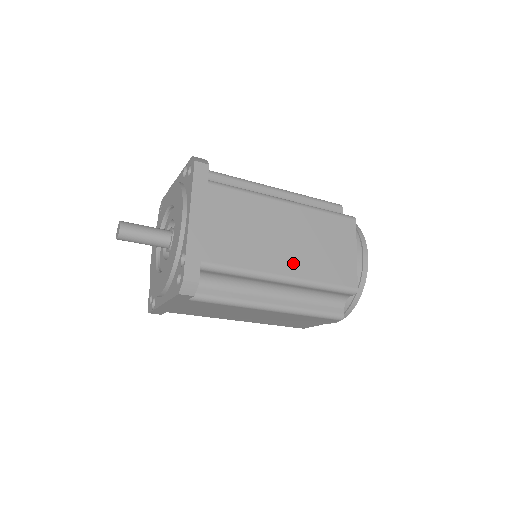
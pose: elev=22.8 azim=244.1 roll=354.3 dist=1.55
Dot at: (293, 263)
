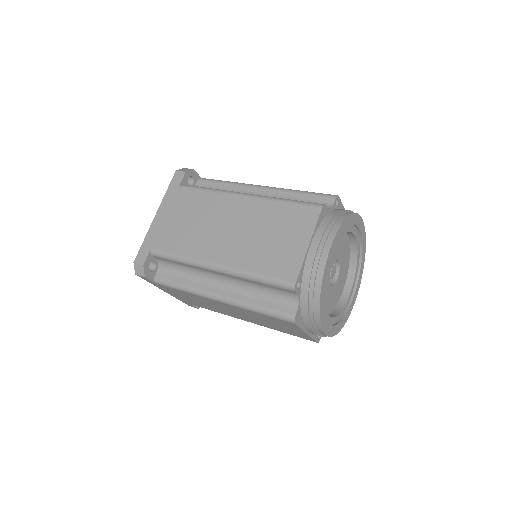
Dot at: (228, 252)
